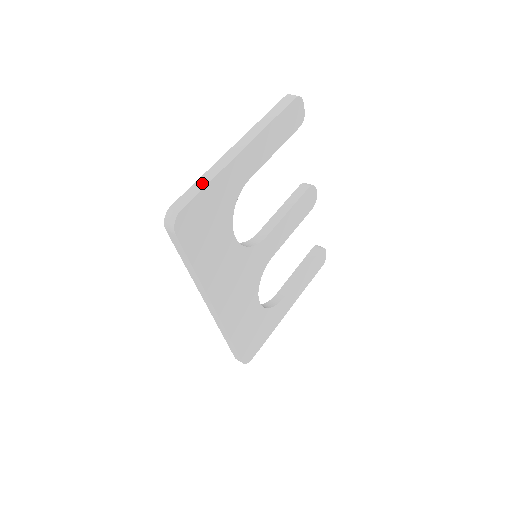
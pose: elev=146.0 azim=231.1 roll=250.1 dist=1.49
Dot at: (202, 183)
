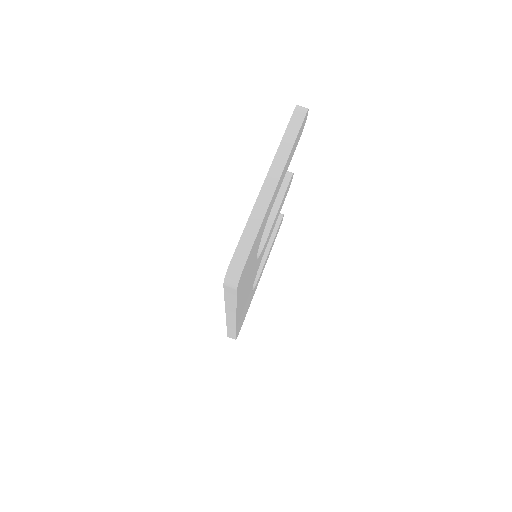
Dot at: (251, 232)
